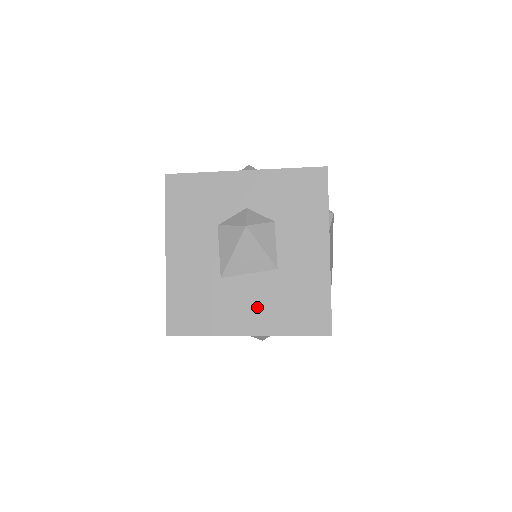
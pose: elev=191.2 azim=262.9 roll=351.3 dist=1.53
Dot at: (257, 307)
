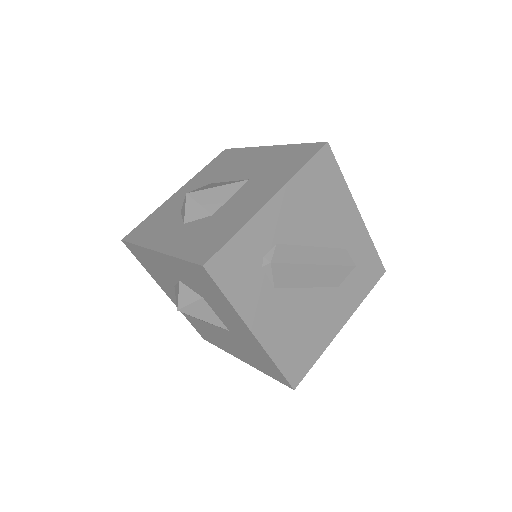
Dot at: (236, 348)
